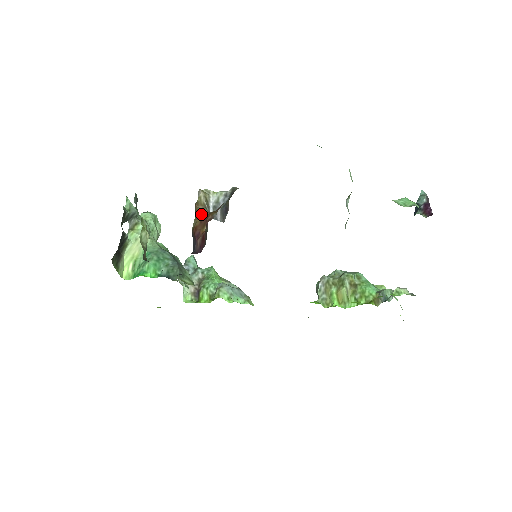
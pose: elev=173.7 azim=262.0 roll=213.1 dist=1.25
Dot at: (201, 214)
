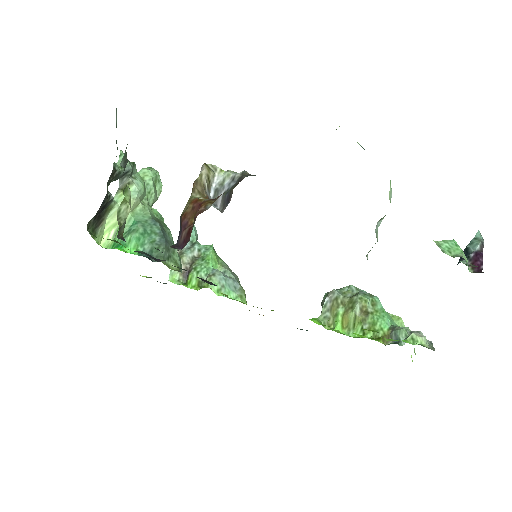
Dot at: (196, 198)
